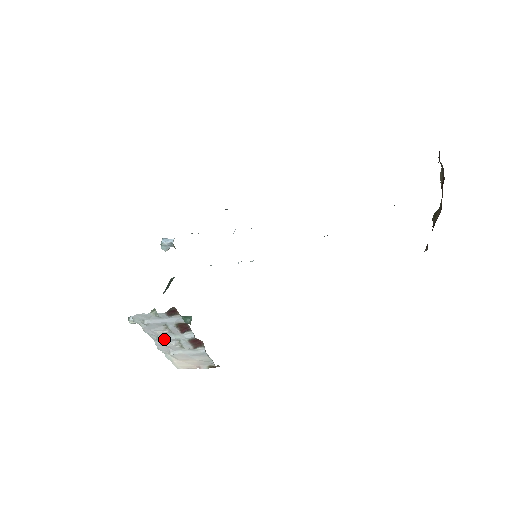
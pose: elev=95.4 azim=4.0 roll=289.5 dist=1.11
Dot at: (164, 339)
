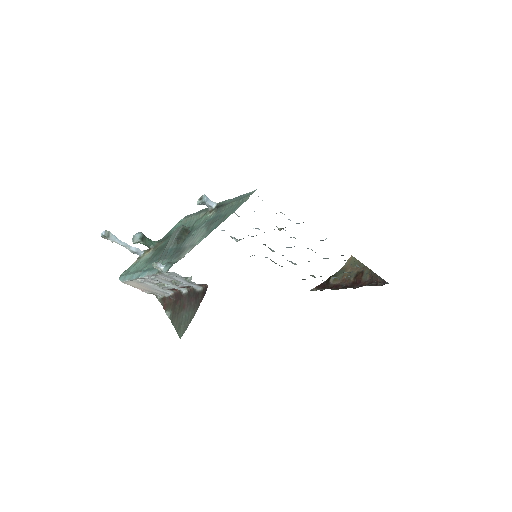
Dot at: (157, 280)
